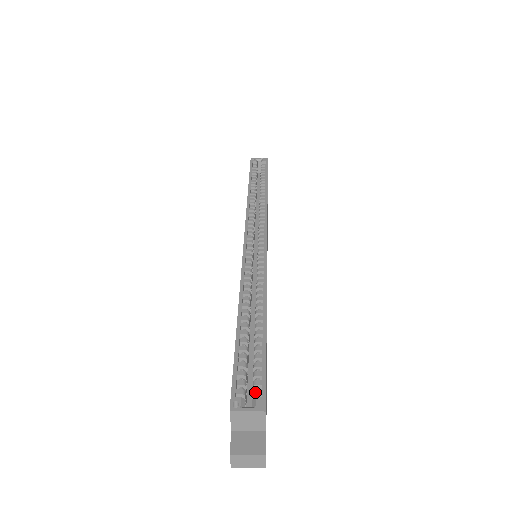
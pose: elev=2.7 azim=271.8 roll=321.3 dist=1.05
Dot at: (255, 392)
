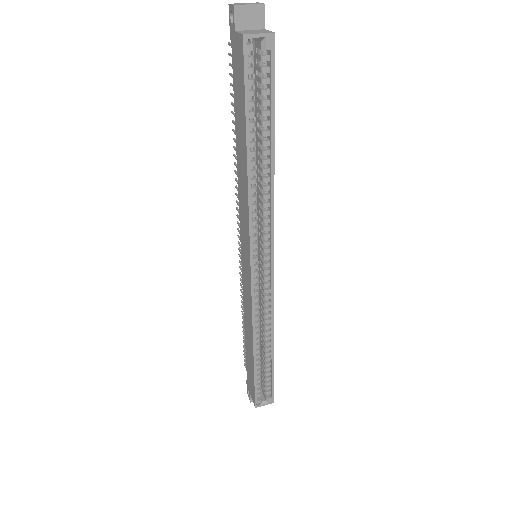
Dot at: (267, 394)
